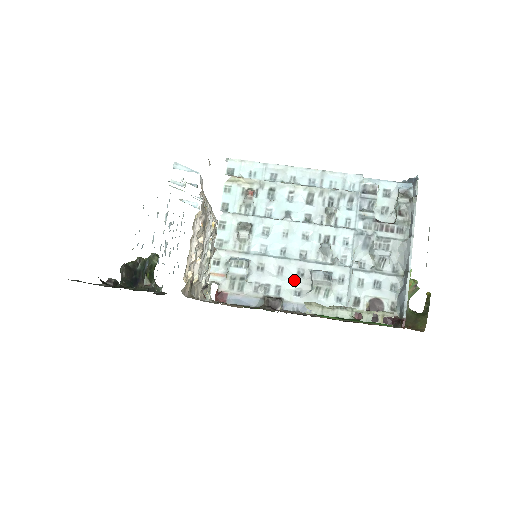
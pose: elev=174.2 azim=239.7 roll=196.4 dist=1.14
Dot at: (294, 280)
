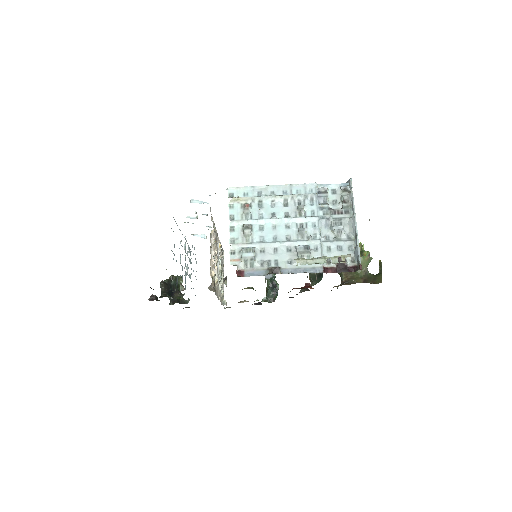
Dot at: (286, 254)
